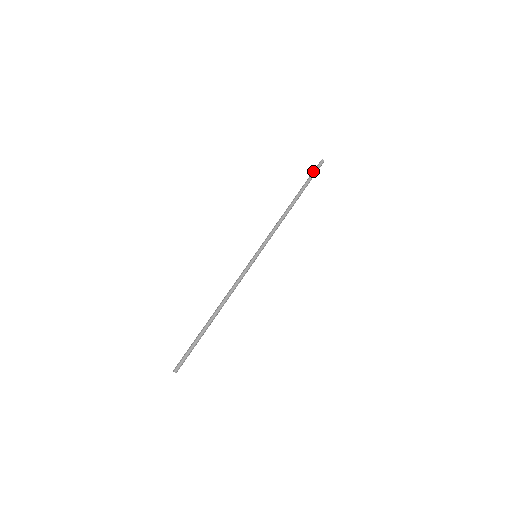
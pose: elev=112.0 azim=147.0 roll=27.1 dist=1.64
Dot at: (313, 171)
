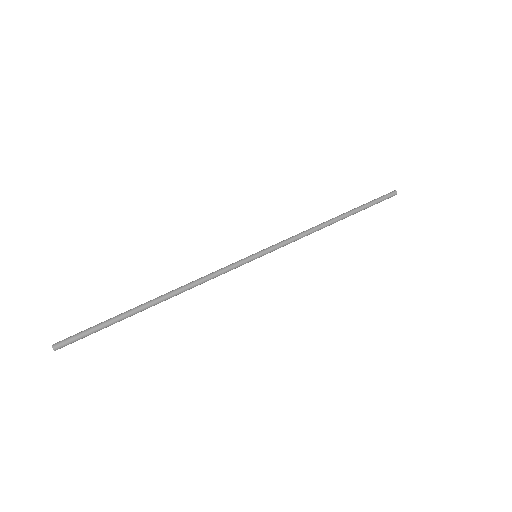
Dot at: (380, 197)
